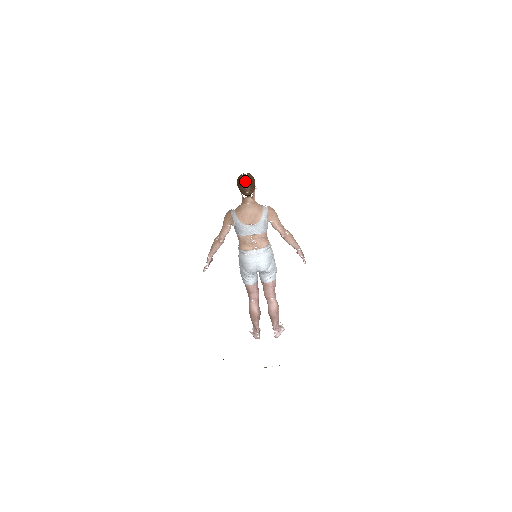
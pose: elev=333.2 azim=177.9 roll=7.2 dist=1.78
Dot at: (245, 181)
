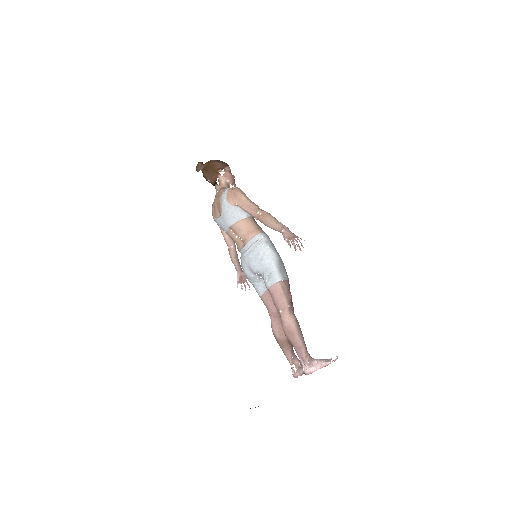
Dot at: (199, 169)
